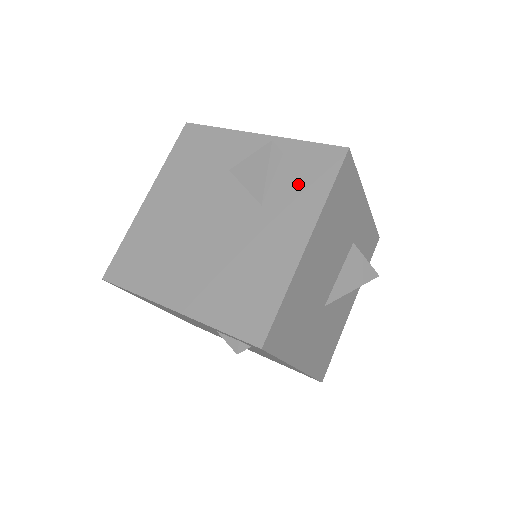
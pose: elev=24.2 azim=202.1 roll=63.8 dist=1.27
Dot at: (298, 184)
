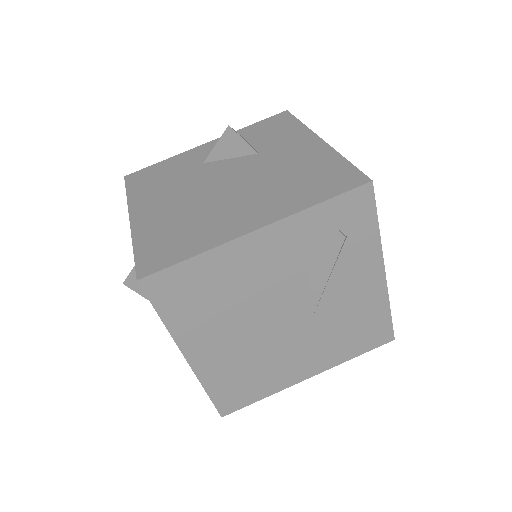
Dot at: (273, 134)
